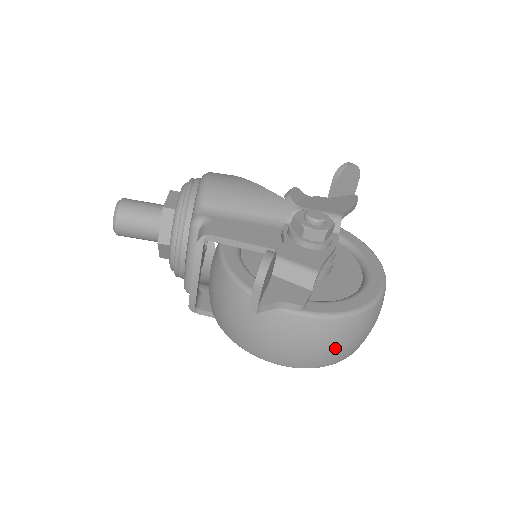
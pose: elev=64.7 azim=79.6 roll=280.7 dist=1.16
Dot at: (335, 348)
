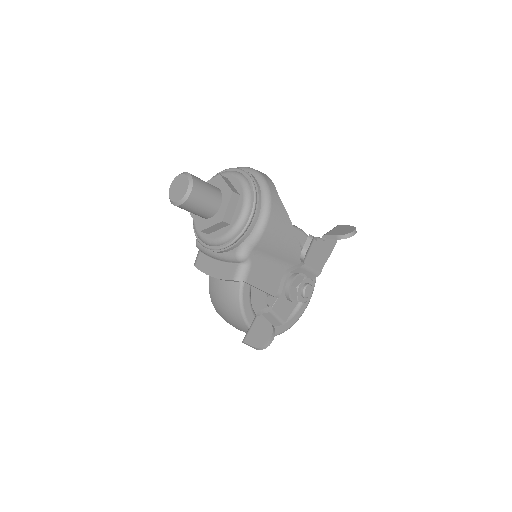
Dot at: occluded
